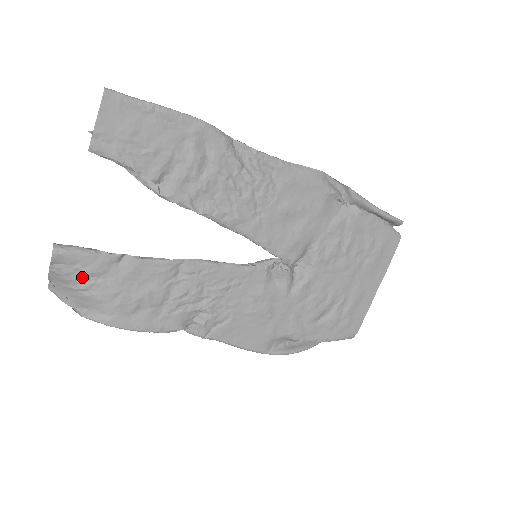
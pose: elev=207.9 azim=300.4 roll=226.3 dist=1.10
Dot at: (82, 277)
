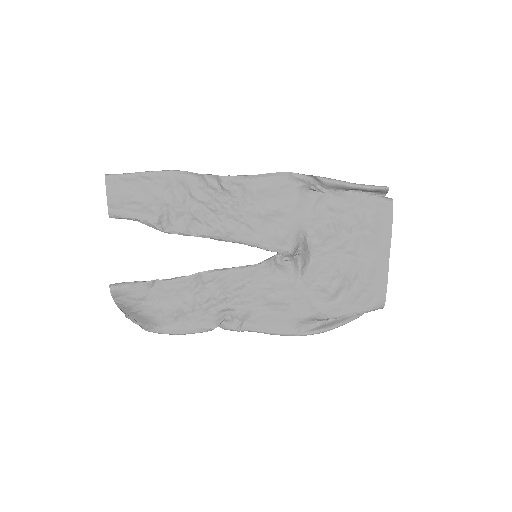
Dot at: (134, 303)
